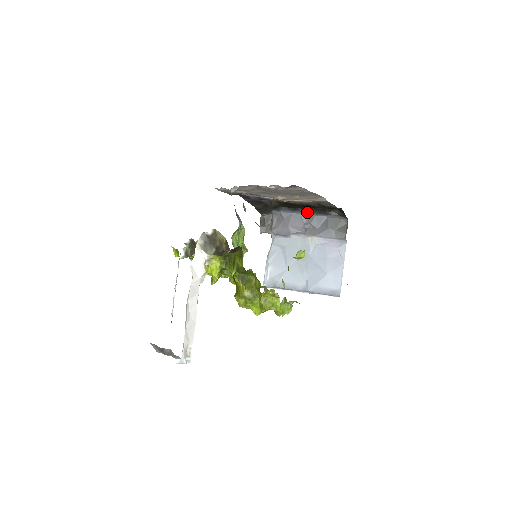
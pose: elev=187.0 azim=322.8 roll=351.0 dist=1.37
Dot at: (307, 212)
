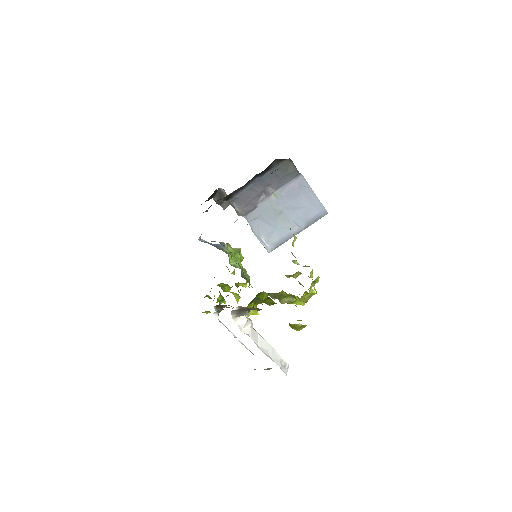
Dot at: (254, 180)
